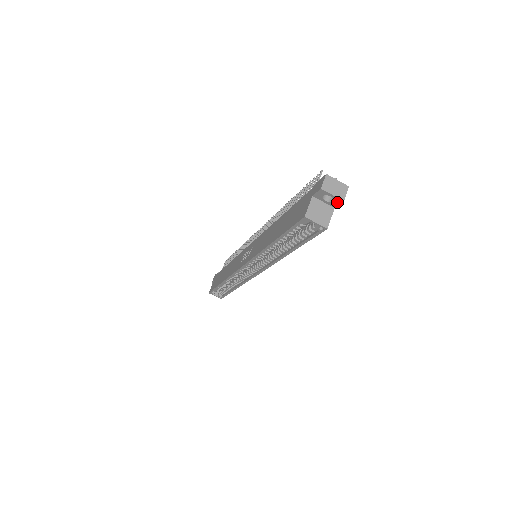
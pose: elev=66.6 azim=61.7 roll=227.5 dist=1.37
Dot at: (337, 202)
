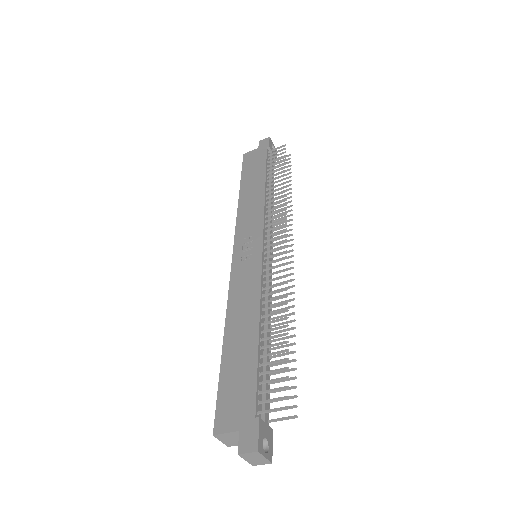
Dot at: occluded
